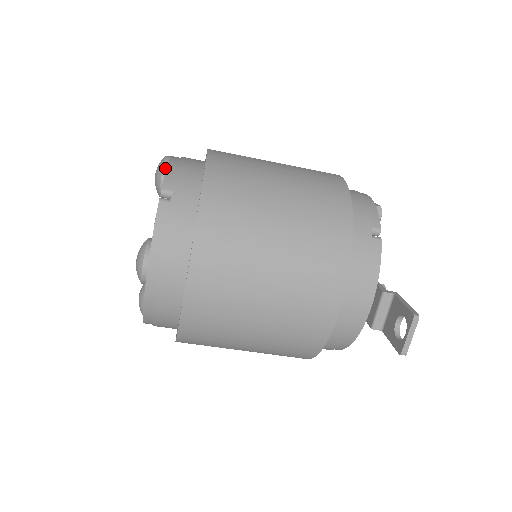
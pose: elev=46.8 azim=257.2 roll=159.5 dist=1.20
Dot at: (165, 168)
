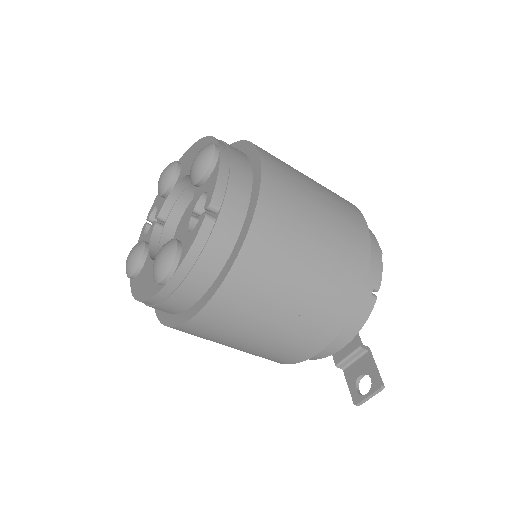
Dot at: (212, 165)
